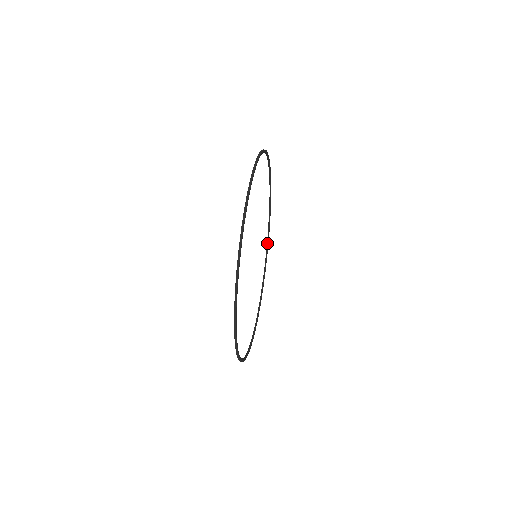
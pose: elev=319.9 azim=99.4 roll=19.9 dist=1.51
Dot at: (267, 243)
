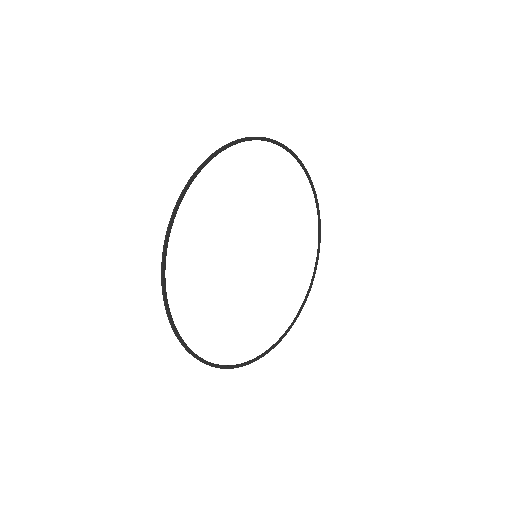
Dot at: (281, 336)
